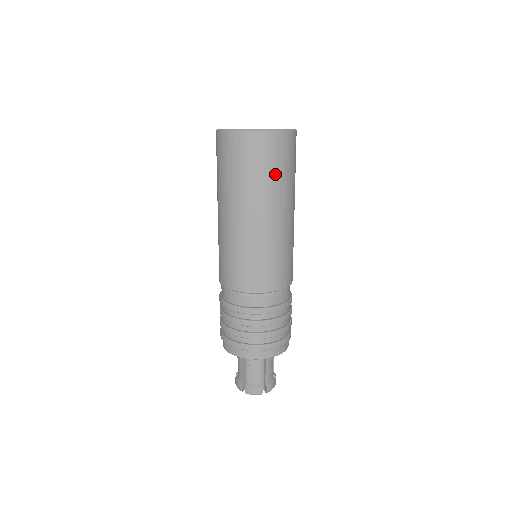
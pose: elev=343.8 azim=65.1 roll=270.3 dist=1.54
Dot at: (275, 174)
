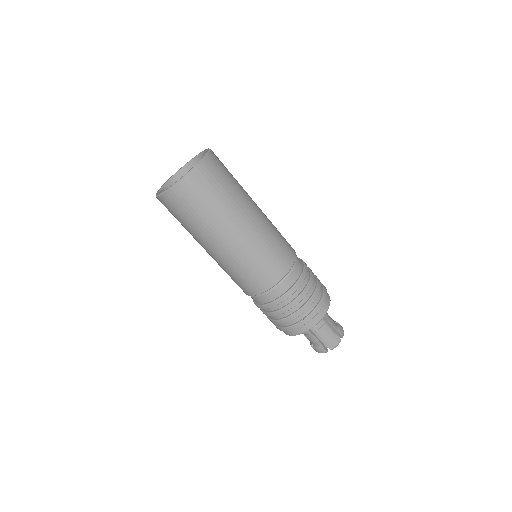
Dot at: (227, 189)
